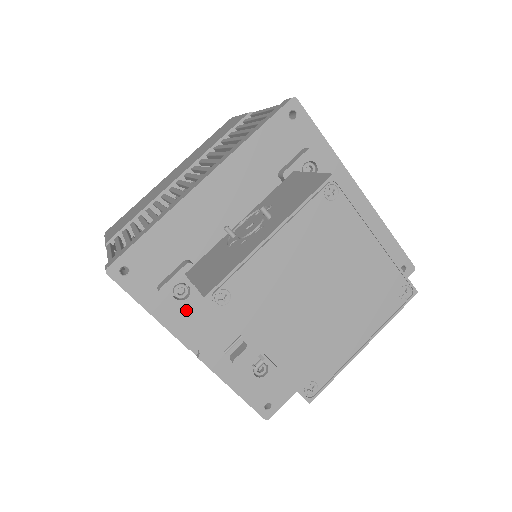
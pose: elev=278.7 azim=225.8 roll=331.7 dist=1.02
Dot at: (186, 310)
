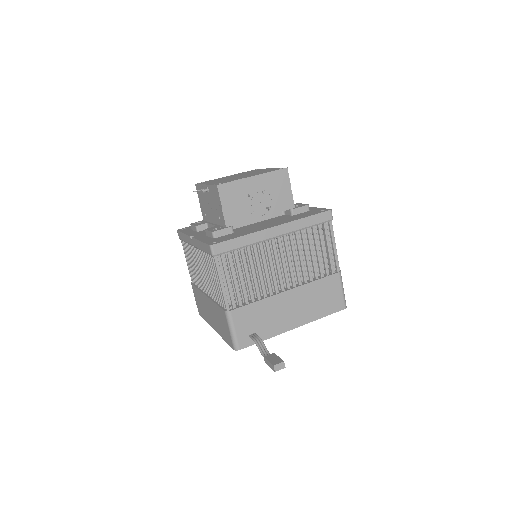
Dot at: occluded
